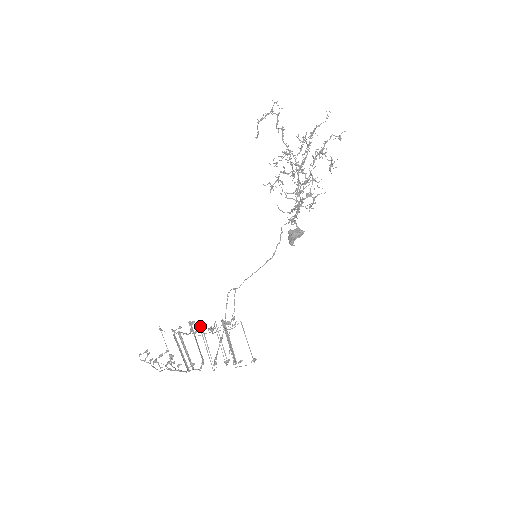
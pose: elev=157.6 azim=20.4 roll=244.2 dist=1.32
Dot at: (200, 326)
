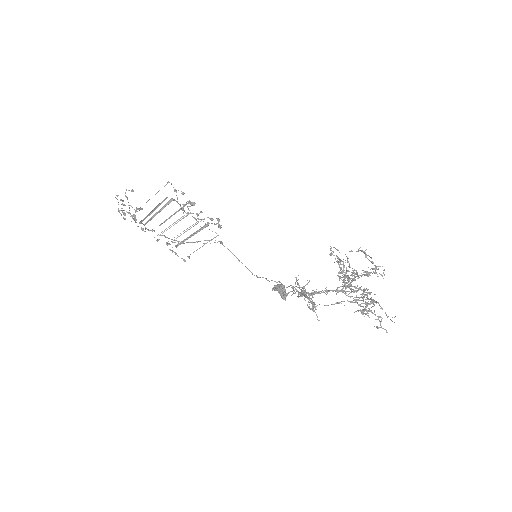
Dot at: occluded
